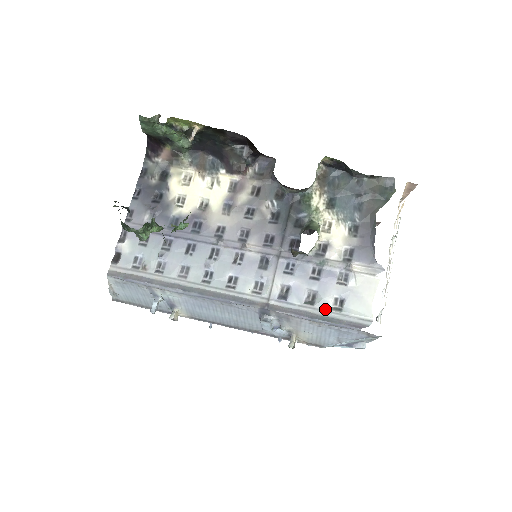
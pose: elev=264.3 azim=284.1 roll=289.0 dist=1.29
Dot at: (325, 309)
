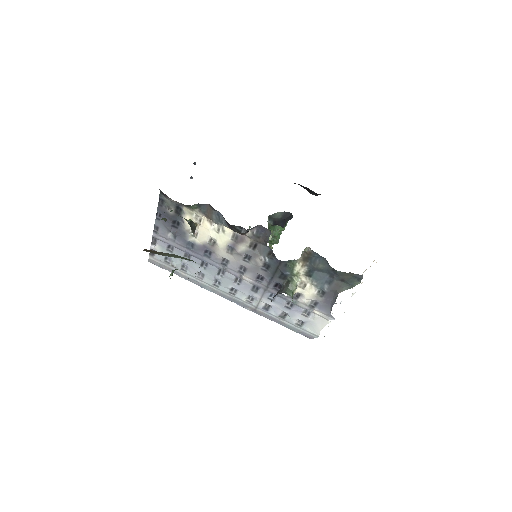
Dot at: (291, 323)
